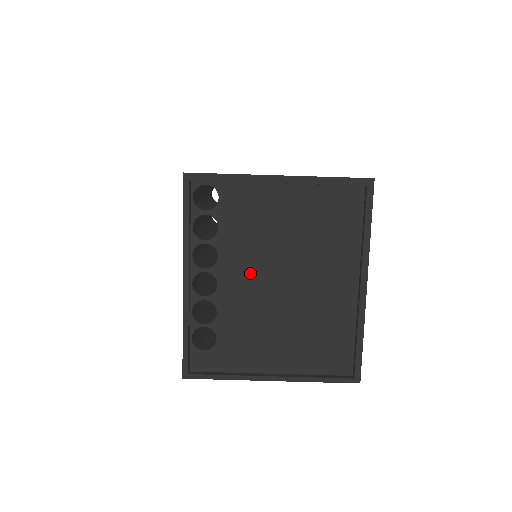
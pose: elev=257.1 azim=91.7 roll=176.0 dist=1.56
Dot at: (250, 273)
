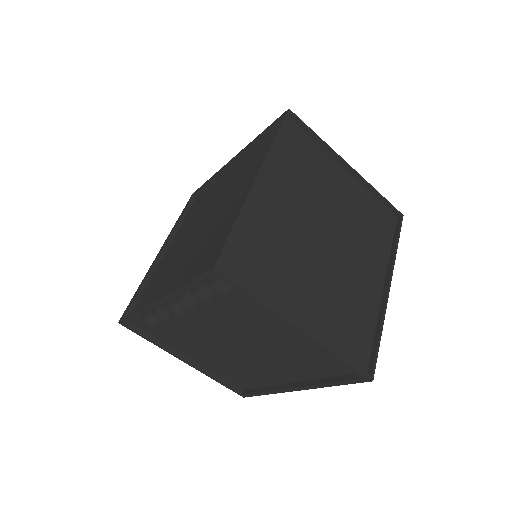
Dot at: (218, 330)
